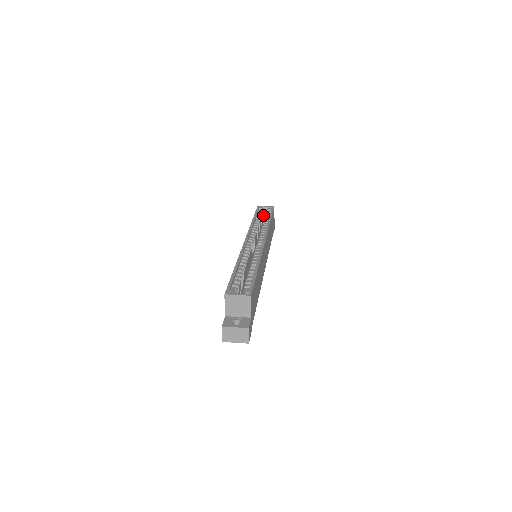
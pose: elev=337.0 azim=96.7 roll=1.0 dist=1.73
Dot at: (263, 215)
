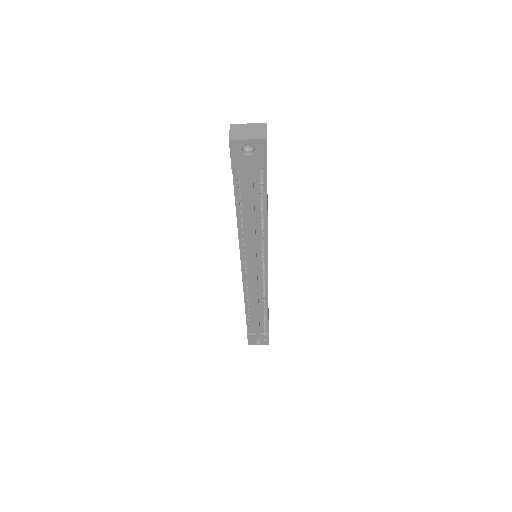
Dot at: occluded
